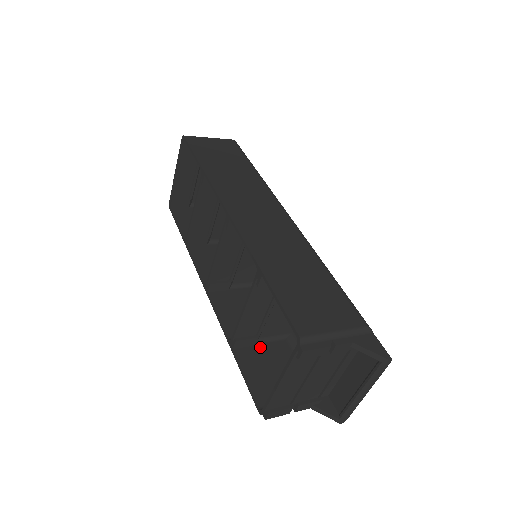
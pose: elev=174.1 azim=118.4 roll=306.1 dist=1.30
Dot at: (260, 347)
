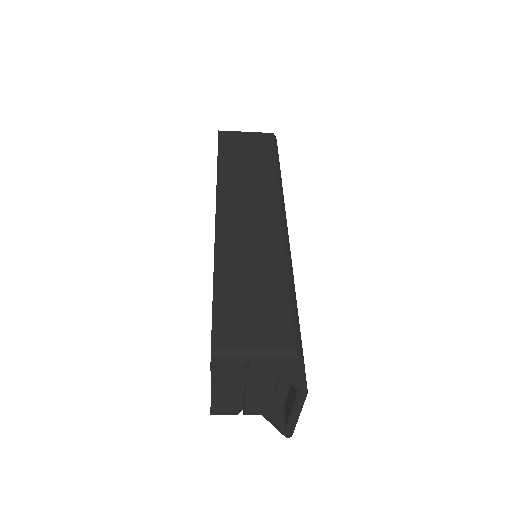
Dot at: occluded
